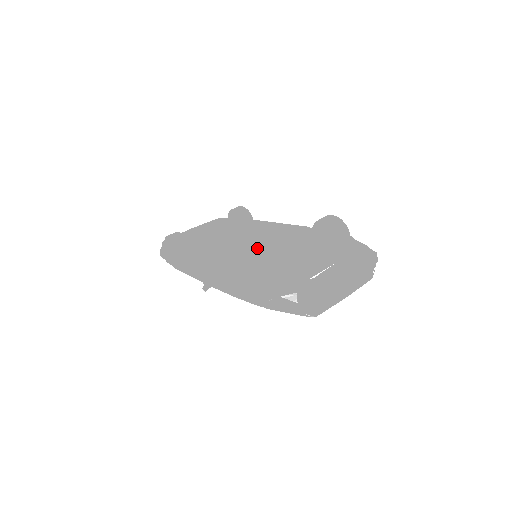
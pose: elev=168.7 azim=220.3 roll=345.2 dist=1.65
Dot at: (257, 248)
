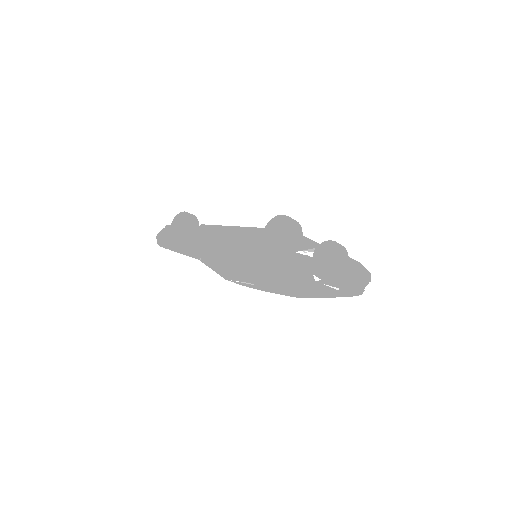
Dot at: occluded
